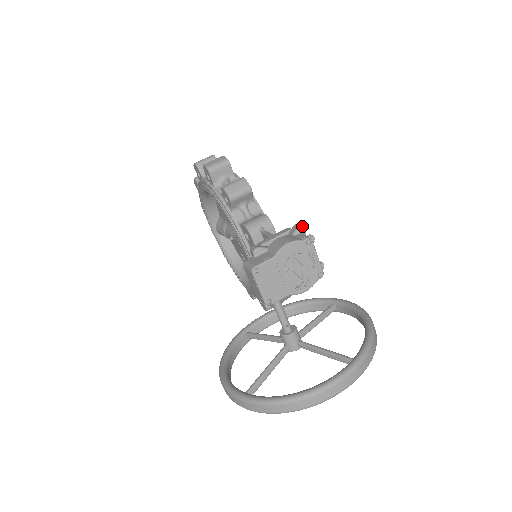
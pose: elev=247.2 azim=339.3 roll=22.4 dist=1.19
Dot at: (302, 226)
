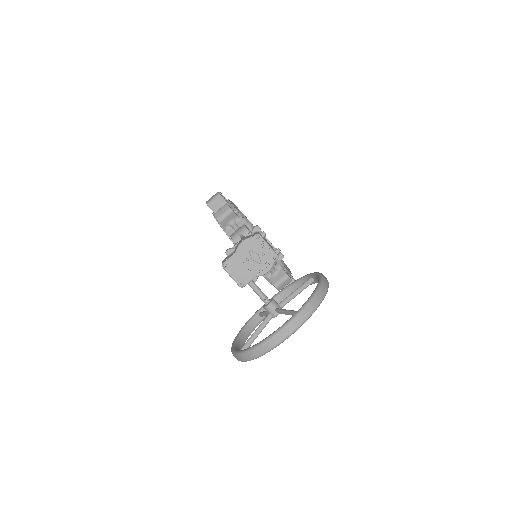
Dot at: (256, 227)
